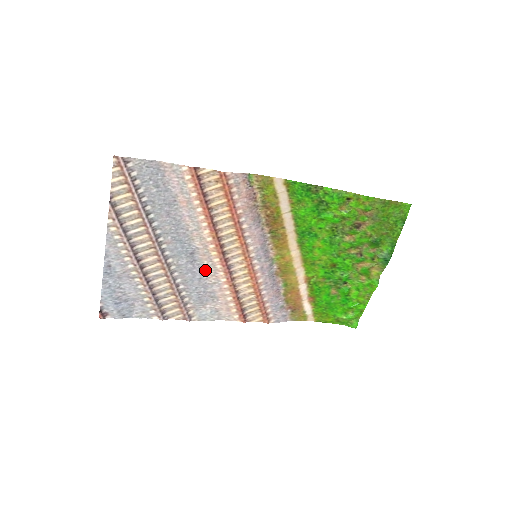
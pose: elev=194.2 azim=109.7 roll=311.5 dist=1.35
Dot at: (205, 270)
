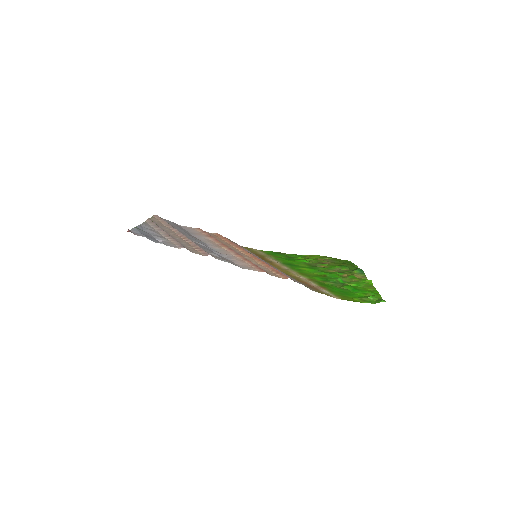
Dot at: (217, 251)
